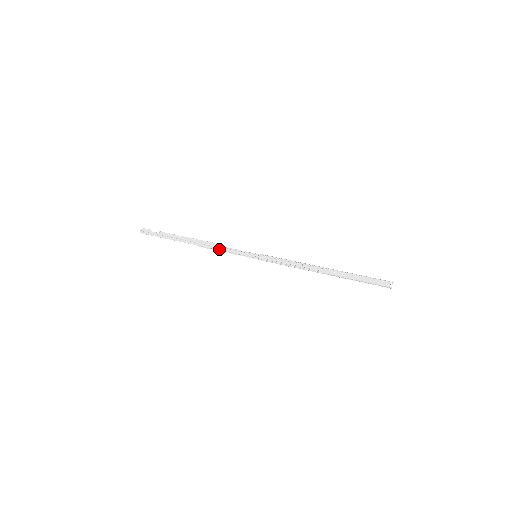
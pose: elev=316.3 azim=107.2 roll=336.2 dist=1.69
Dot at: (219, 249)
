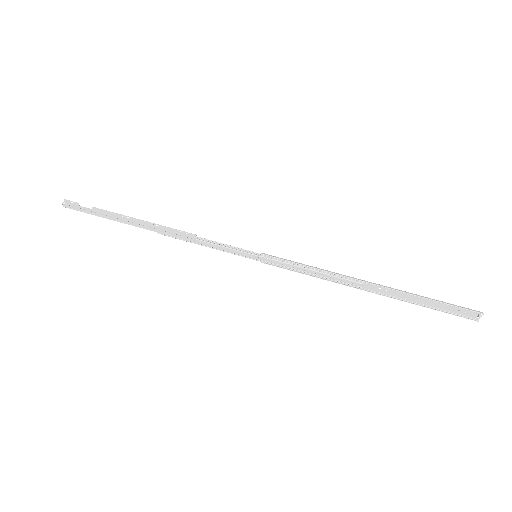
Dot at: (194, 241)
